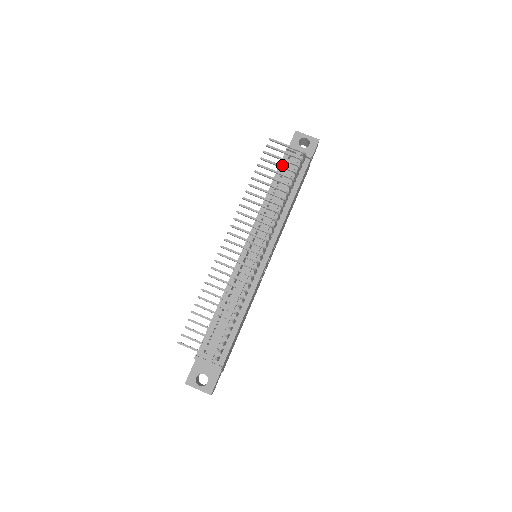
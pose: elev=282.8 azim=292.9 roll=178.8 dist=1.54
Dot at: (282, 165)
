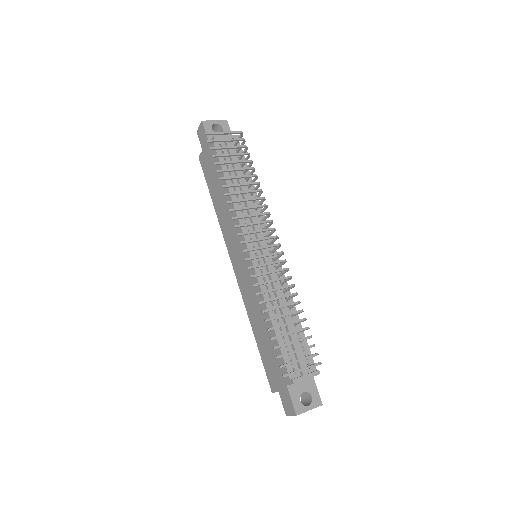
Dot at: (221, 157)
